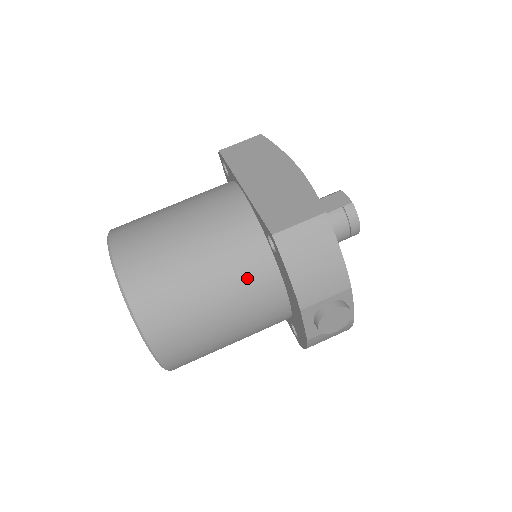
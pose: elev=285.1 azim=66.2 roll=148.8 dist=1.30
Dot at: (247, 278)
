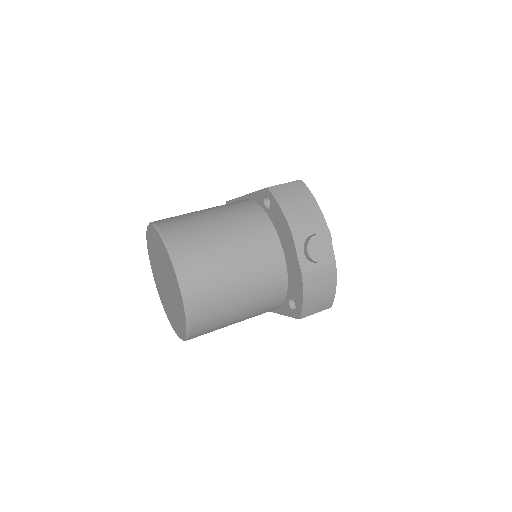
Dot at: (251, 229)
